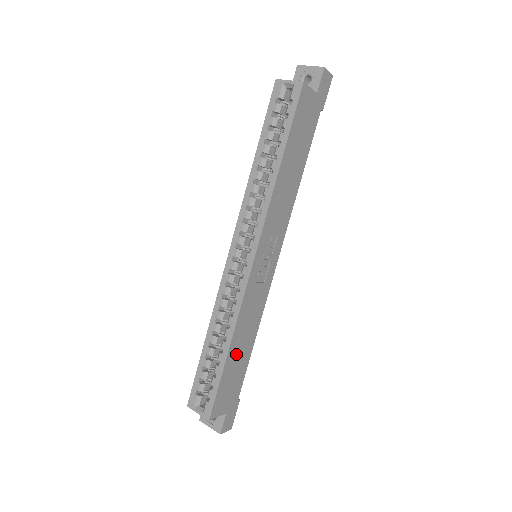
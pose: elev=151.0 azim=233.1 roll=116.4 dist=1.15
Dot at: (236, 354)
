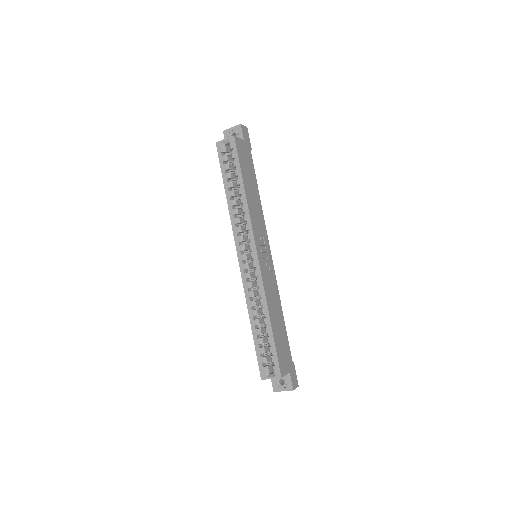
Dot at: (276, 325)
